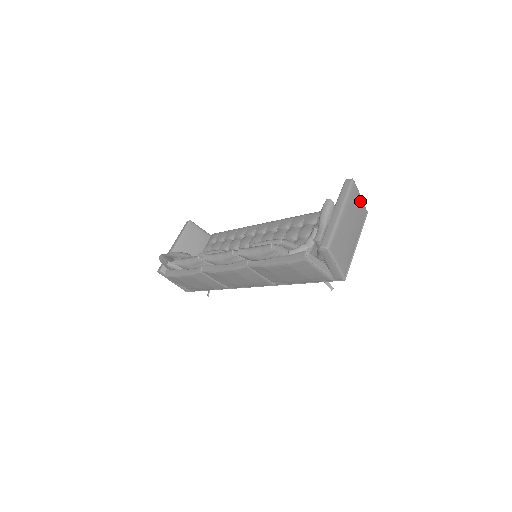
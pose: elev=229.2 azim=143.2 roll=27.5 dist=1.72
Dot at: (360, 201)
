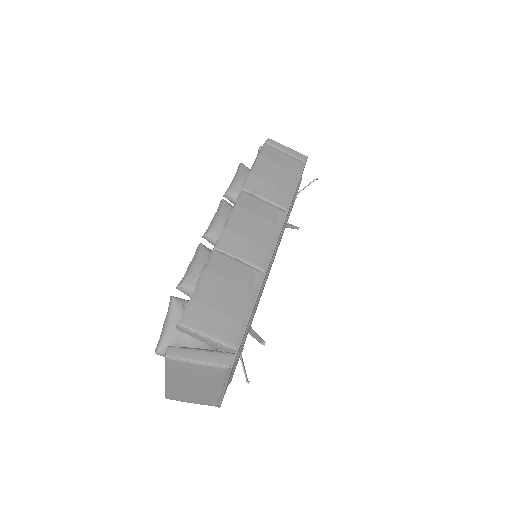
Dot at: occluded
